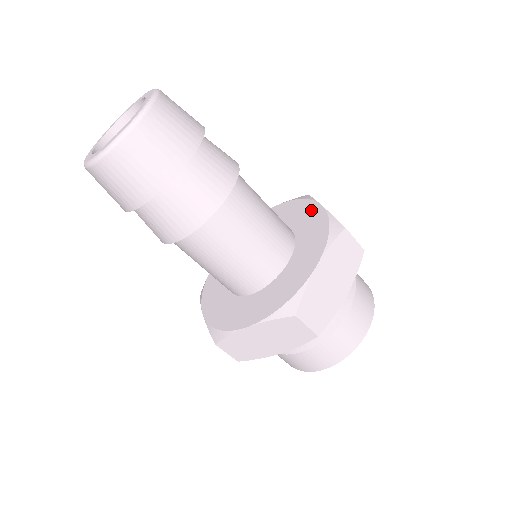
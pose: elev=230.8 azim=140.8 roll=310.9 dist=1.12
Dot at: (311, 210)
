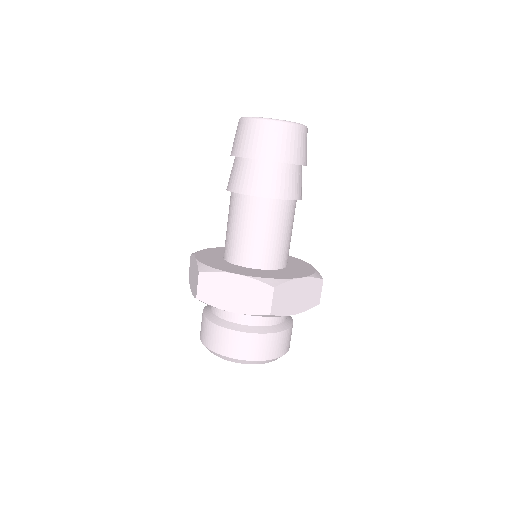
Dot at: occluded
